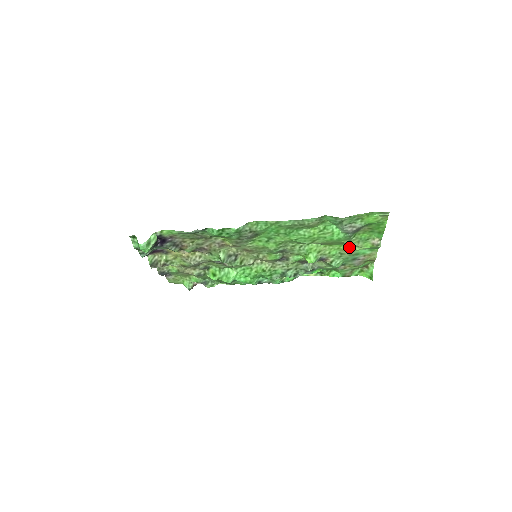
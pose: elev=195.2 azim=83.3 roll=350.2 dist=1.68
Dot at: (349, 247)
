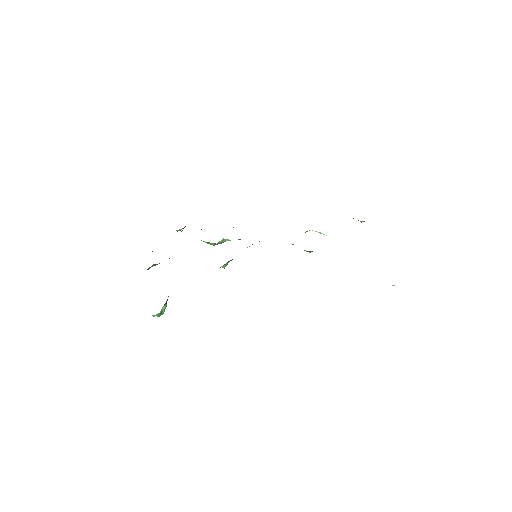
Dot at: occluded
